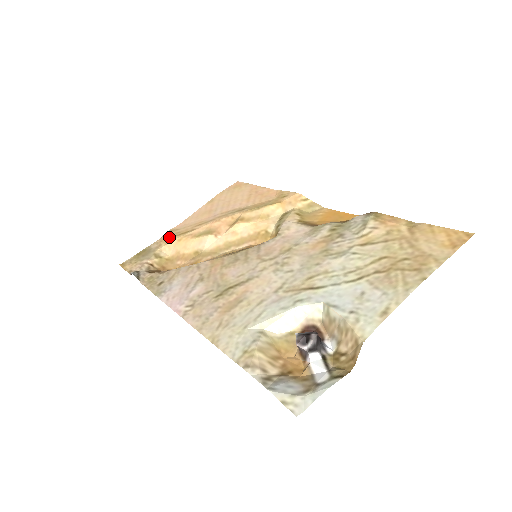
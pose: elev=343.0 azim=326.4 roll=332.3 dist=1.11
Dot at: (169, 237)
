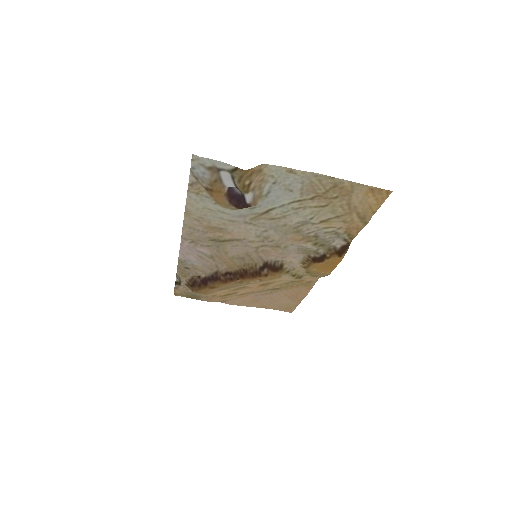
Dot at: (217, 297)
